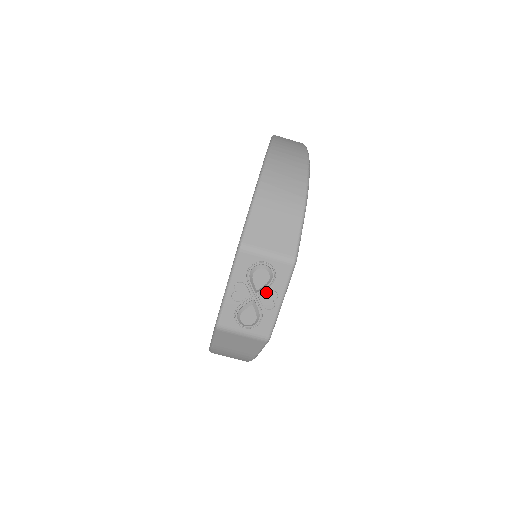
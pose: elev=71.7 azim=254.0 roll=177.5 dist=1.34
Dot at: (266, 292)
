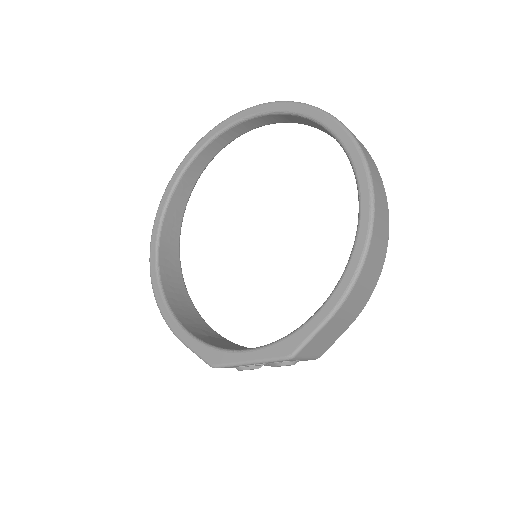
Dot at: occluded
